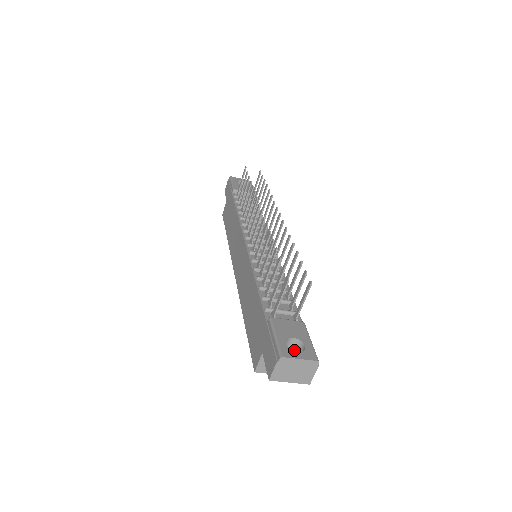
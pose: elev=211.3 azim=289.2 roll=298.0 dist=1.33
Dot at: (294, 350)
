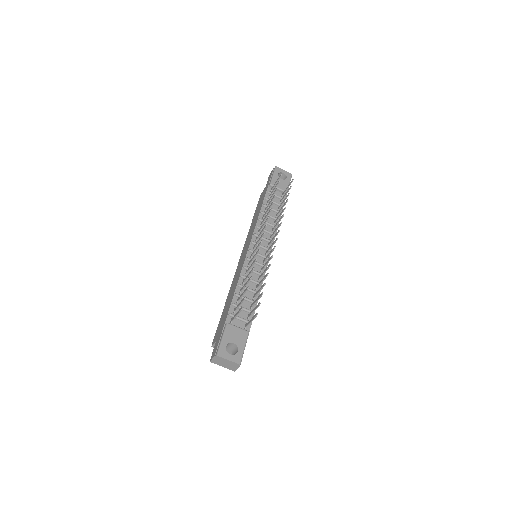
Dot at: (233, 348)
